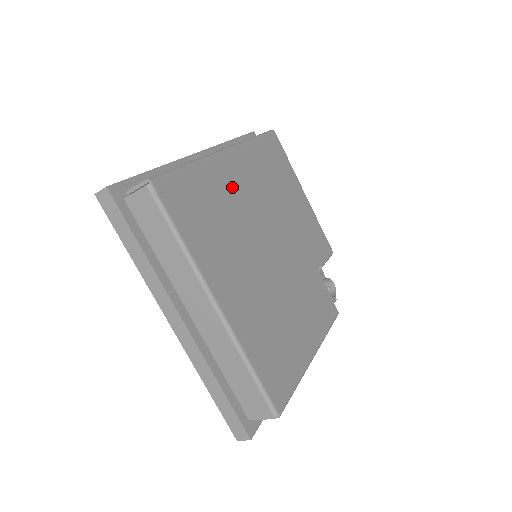
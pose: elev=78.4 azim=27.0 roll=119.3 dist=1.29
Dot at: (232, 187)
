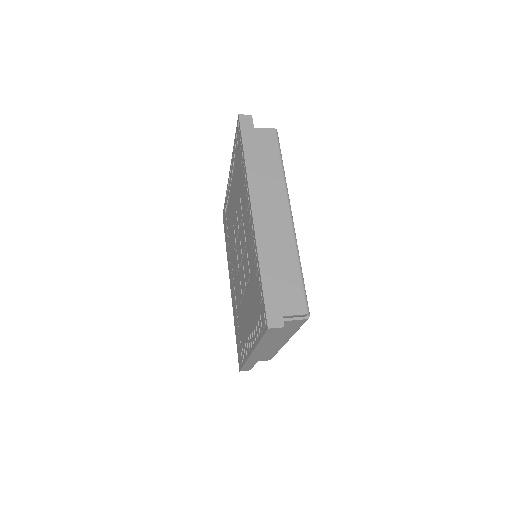
Dot at: occluded
